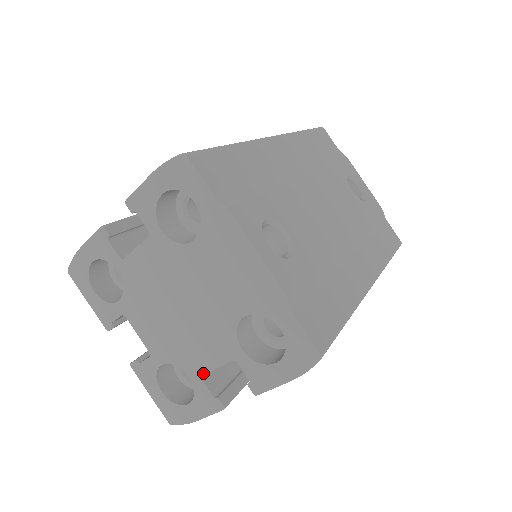
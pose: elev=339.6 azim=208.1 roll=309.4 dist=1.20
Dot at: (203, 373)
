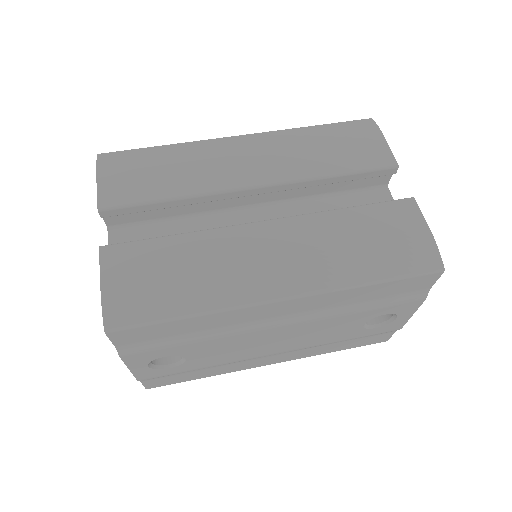
Dot at: occluded
